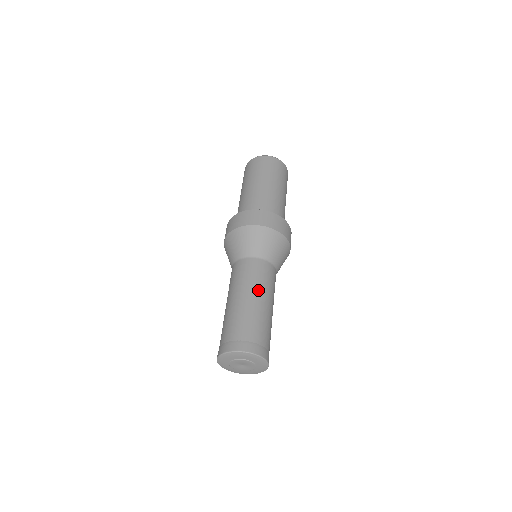
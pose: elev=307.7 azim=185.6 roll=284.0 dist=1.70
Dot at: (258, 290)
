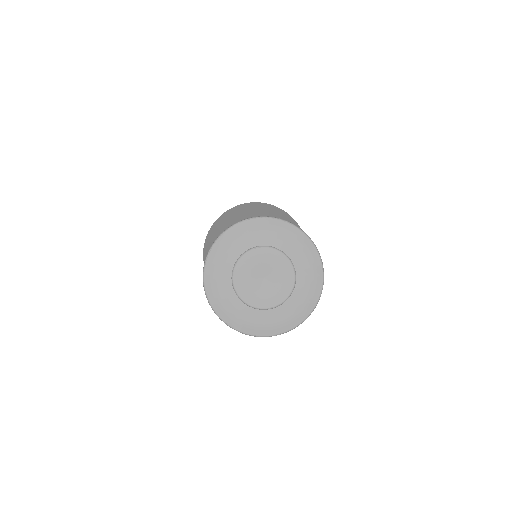
Dot at: occluded
